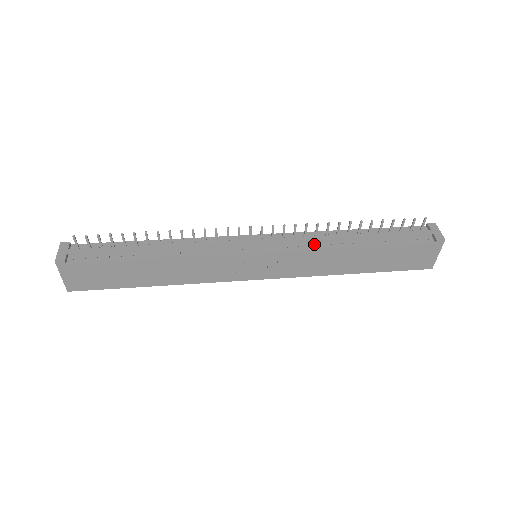
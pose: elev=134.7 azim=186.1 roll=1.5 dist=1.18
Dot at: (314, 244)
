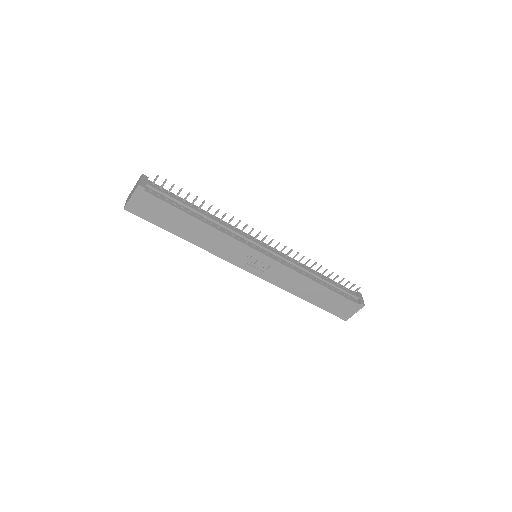
Dot at: (296, 268)
